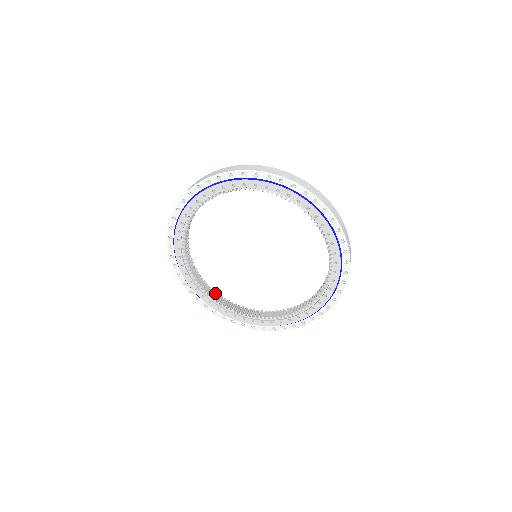
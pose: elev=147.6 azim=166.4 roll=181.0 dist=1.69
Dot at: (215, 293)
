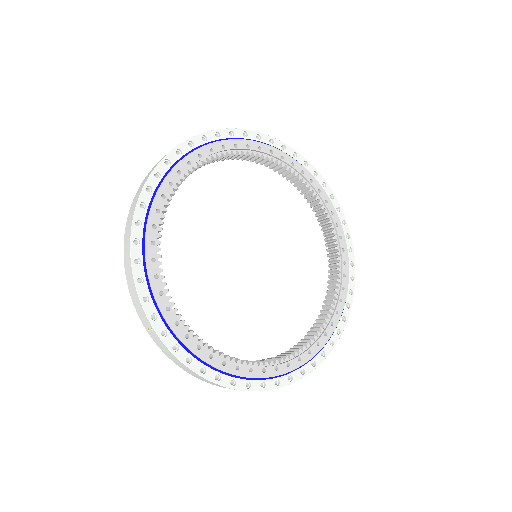
Dot at: occluded
